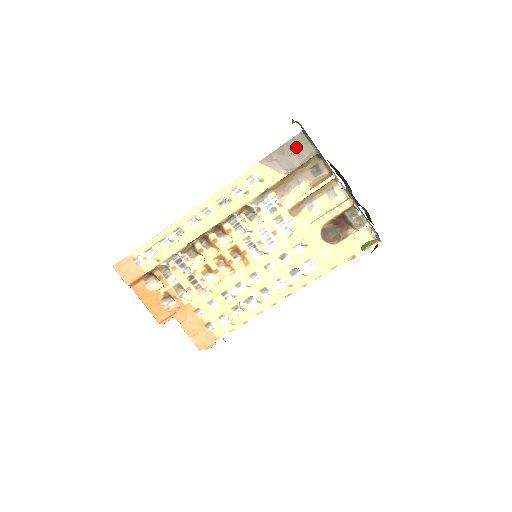
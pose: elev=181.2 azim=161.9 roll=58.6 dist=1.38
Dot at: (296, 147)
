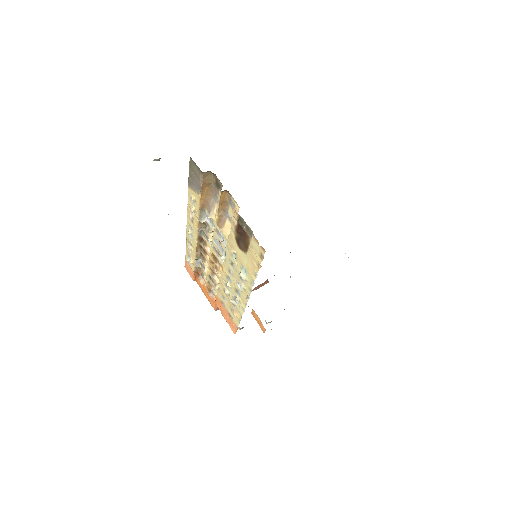
Dot at: (193, 170)
